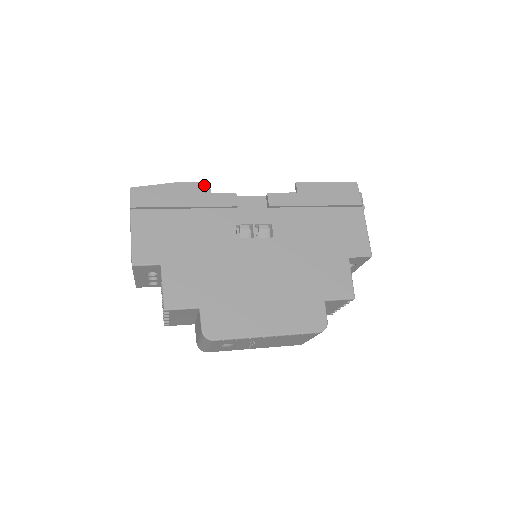
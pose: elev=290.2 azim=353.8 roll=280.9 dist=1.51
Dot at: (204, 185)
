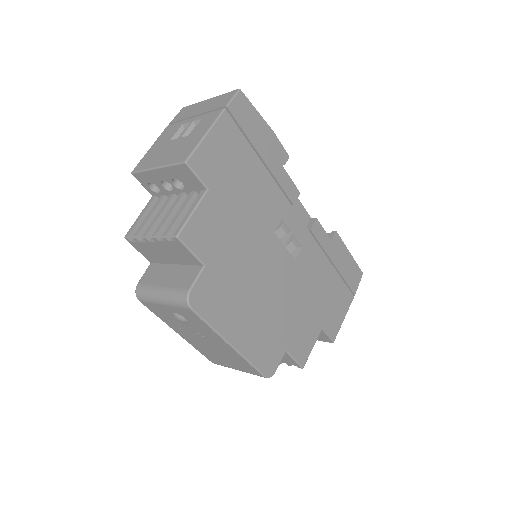
Dot at: (287, 158)
